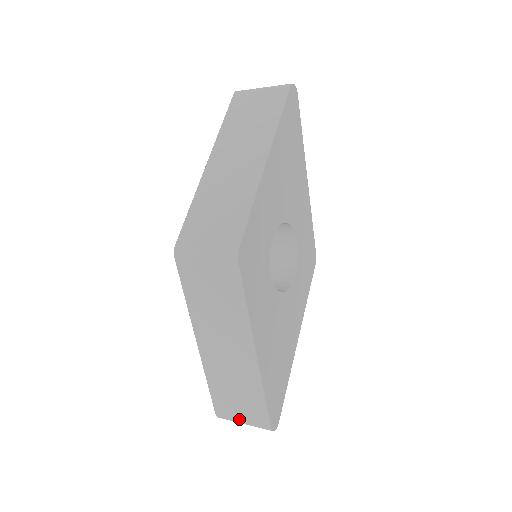
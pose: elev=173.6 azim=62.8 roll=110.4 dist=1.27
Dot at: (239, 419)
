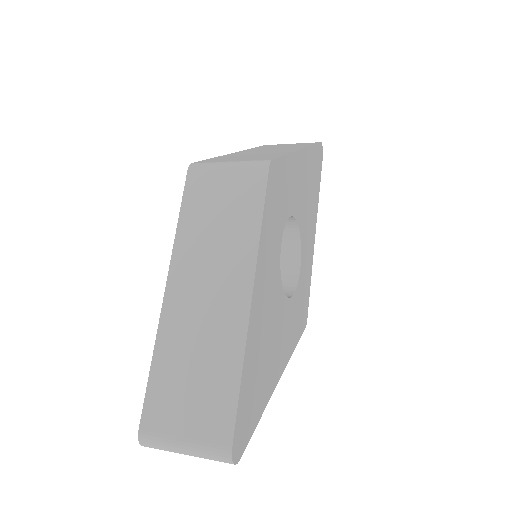
Dot at: (179, 434)
